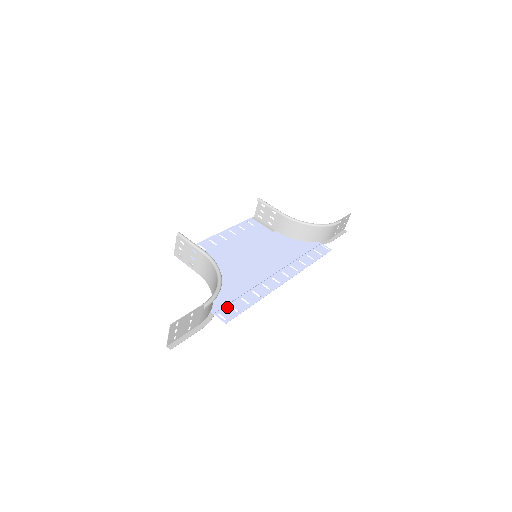
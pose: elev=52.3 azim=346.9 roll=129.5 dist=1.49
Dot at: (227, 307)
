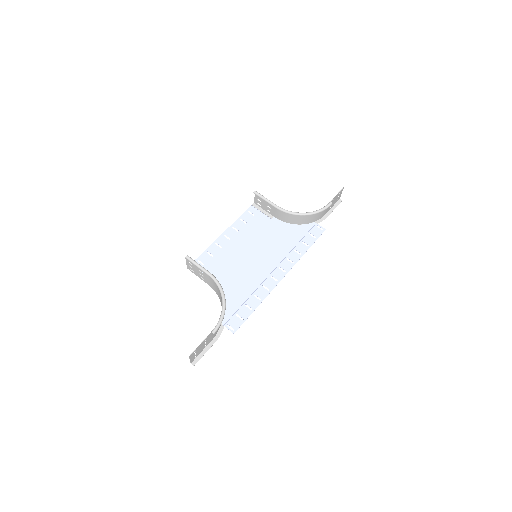
Dot at: (234, 317)
